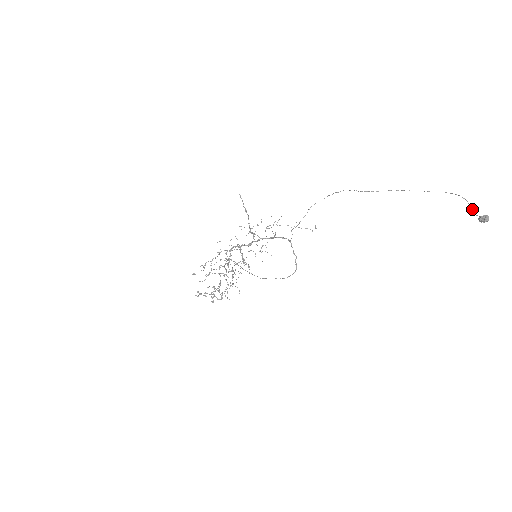
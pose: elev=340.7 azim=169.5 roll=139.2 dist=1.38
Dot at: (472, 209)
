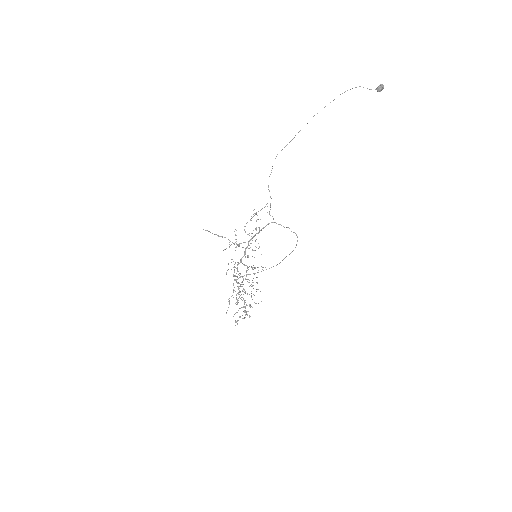
Dot at: occluded
